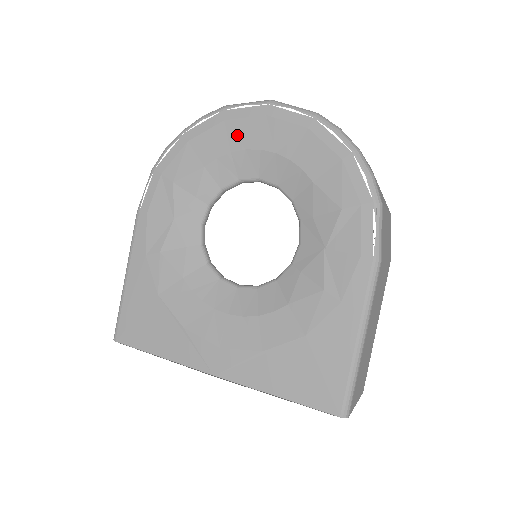
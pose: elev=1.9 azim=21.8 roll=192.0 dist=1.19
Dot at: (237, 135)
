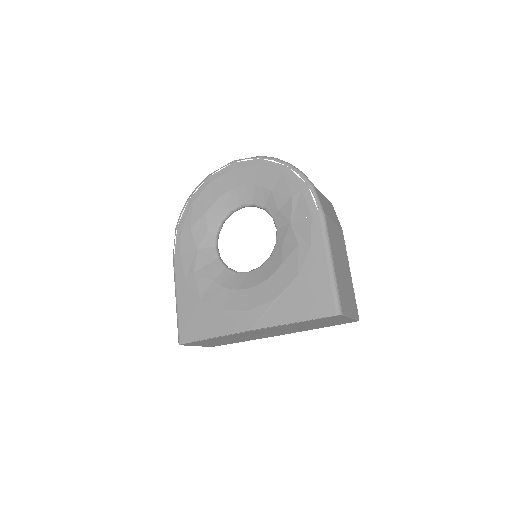
Dot at: (220, 186)
